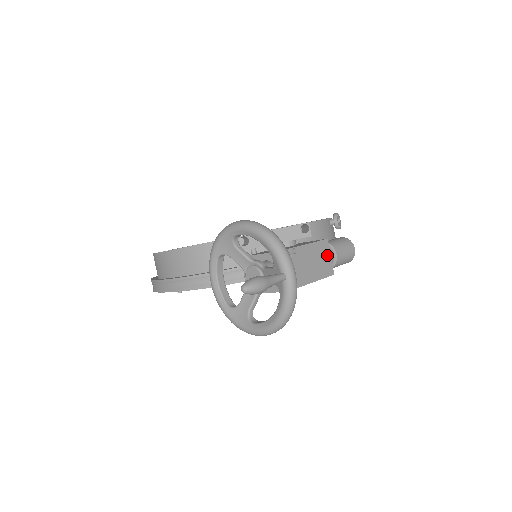
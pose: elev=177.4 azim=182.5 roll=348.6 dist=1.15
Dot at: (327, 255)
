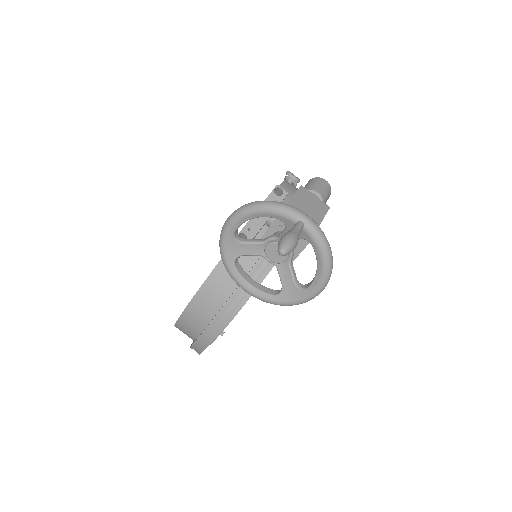
Dot at: (312, 197)
